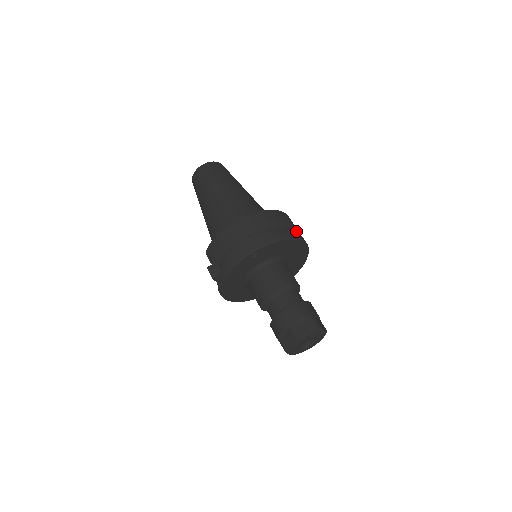
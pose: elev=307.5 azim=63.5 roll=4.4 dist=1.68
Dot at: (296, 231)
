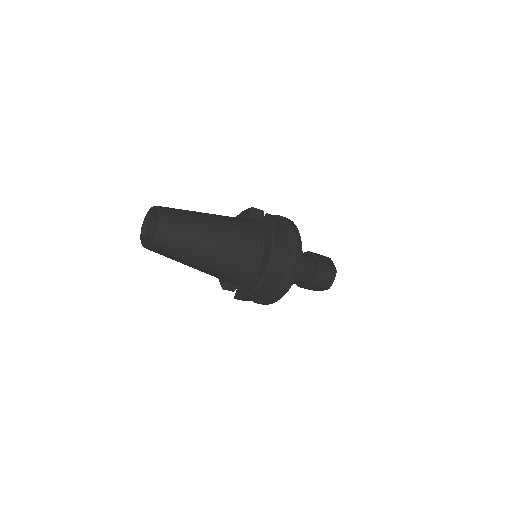
Dot at: (277, 218)
